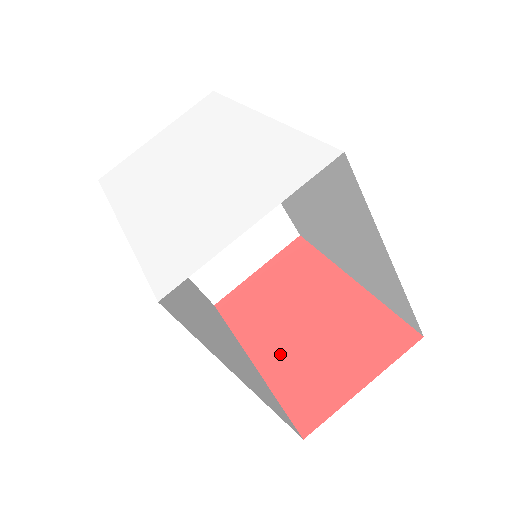
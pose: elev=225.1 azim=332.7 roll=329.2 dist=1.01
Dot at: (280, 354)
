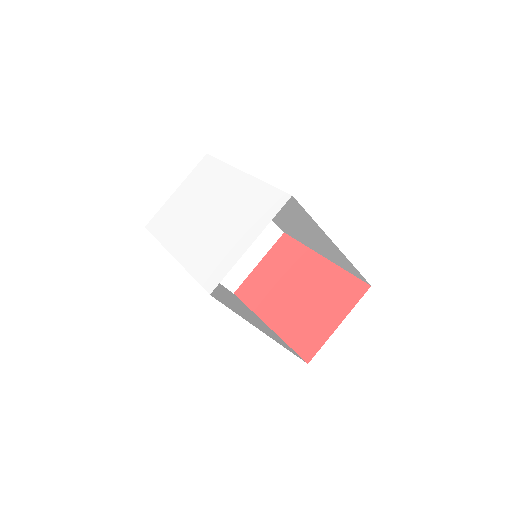
Dot at: (285, 316)
